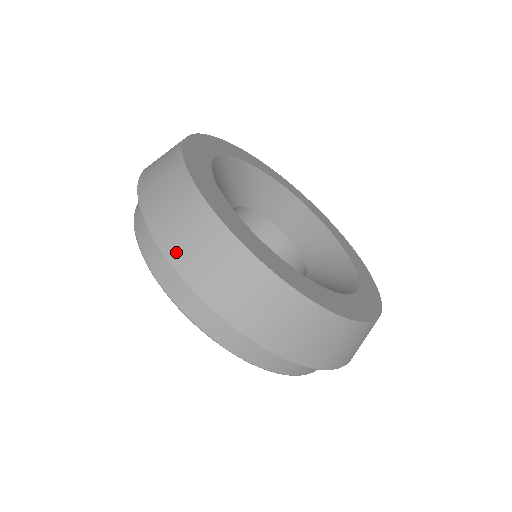
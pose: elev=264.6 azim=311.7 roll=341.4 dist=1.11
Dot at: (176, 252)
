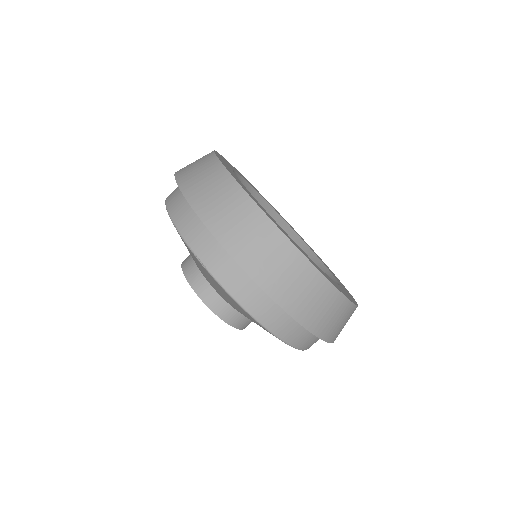
Dot at: (270, 284)
